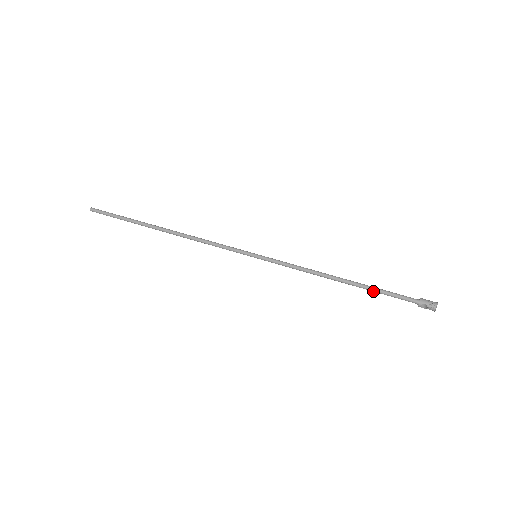
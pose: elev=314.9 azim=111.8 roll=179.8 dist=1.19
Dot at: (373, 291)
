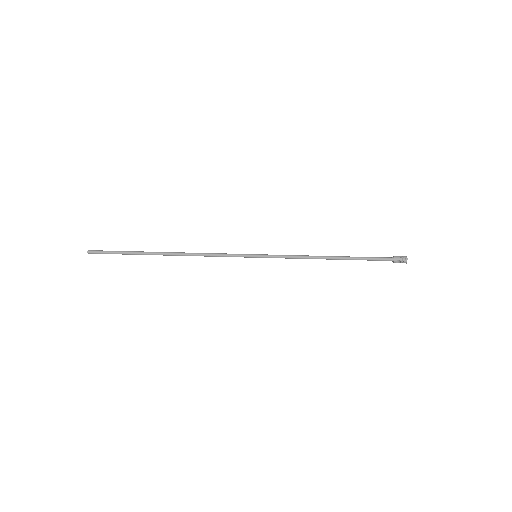
Dot at: occluded
